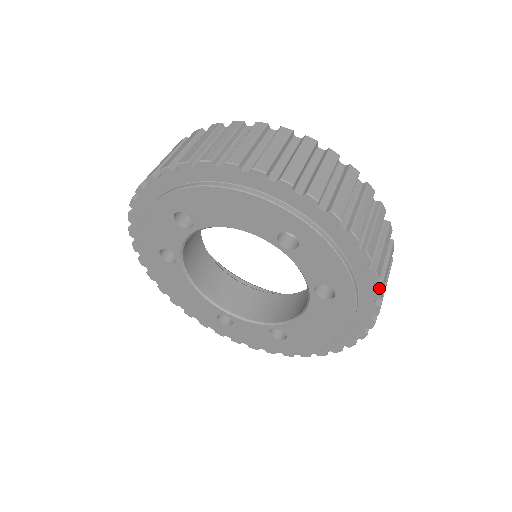
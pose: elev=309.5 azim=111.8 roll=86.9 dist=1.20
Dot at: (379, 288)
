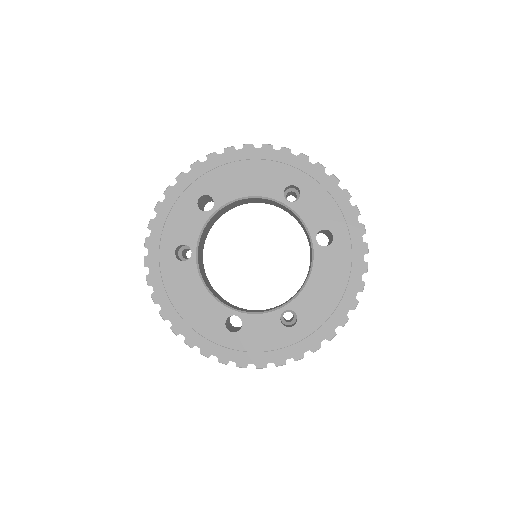
Dot at: occluded
